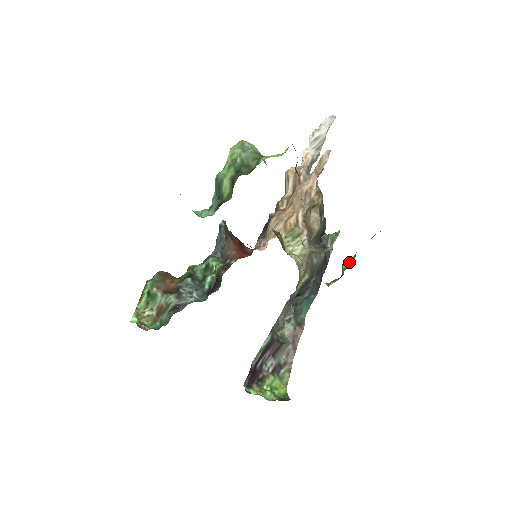
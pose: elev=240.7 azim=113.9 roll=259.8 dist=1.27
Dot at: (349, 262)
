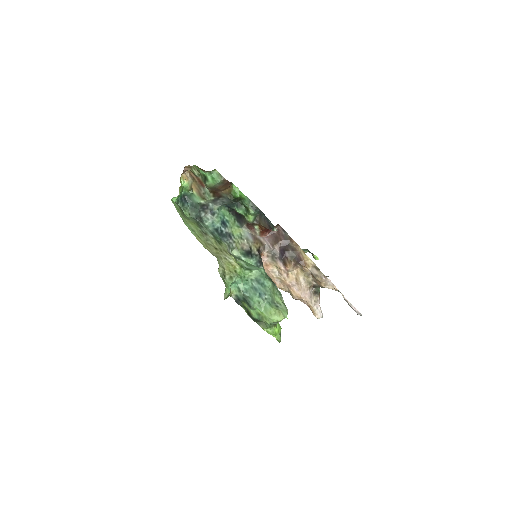
Dot at: occluded
